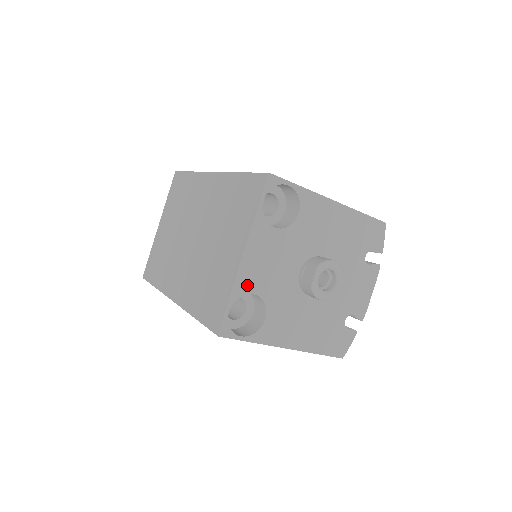
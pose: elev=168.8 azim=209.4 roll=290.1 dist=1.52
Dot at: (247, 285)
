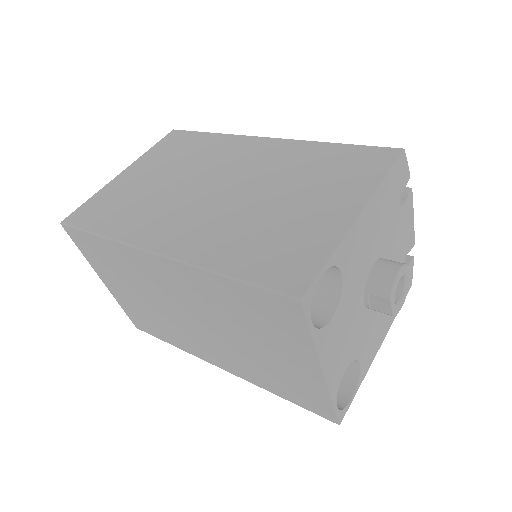
Dot at: (338, 377)
